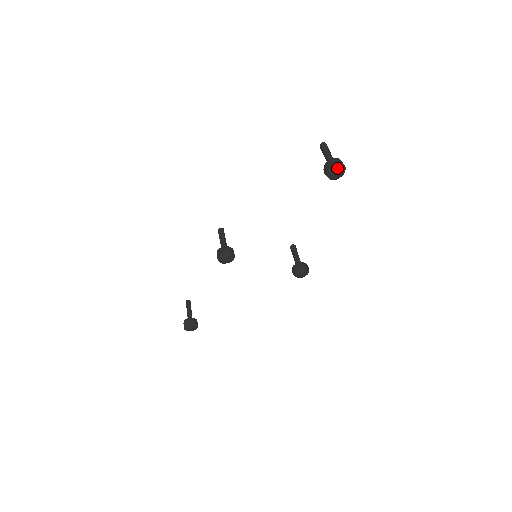
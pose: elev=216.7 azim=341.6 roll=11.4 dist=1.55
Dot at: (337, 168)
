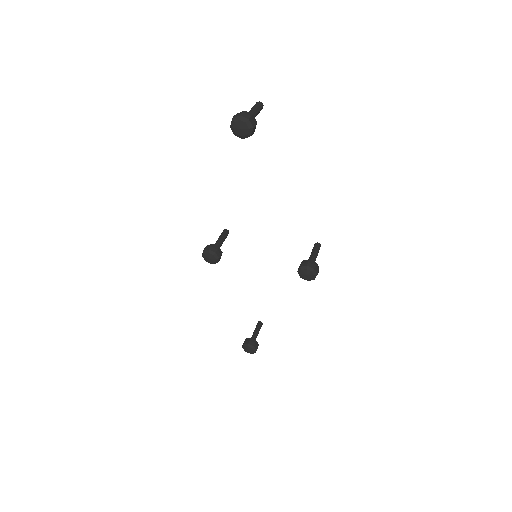
Dot at: (237, 121)
